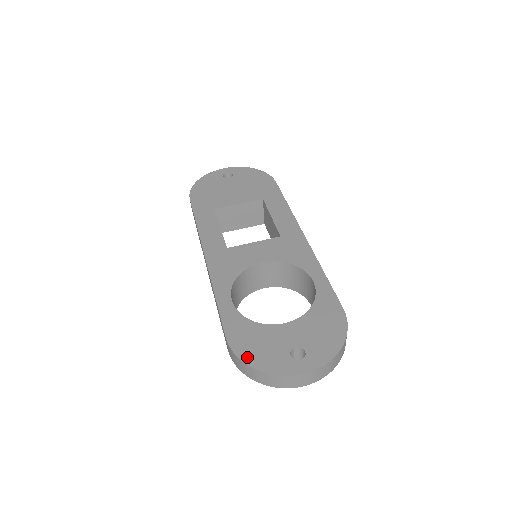
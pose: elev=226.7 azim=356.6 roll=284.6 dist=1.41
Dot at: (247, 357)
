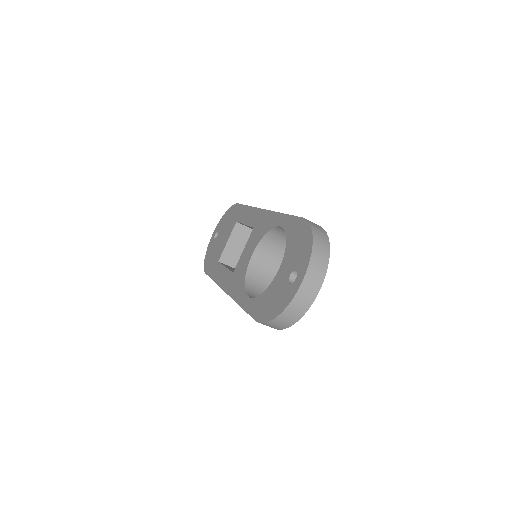
Dot at: (270, 316)
